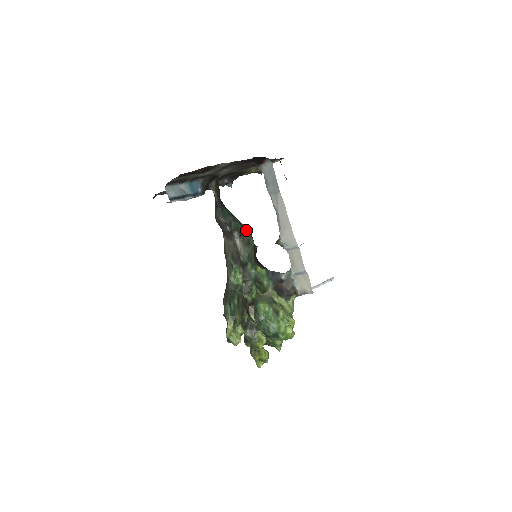
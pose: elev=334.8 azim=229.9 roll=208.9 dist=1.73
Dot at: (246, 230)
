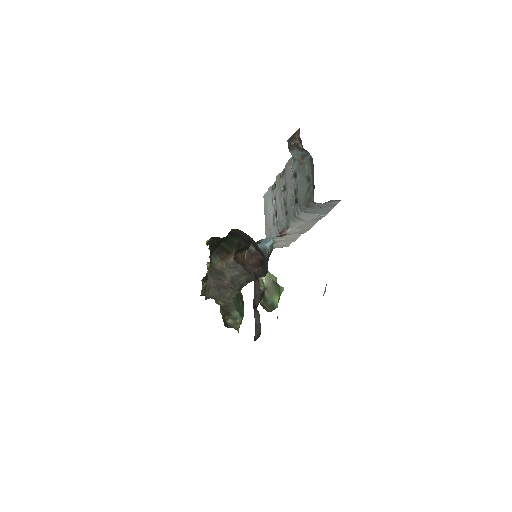
Dot at: occluded
